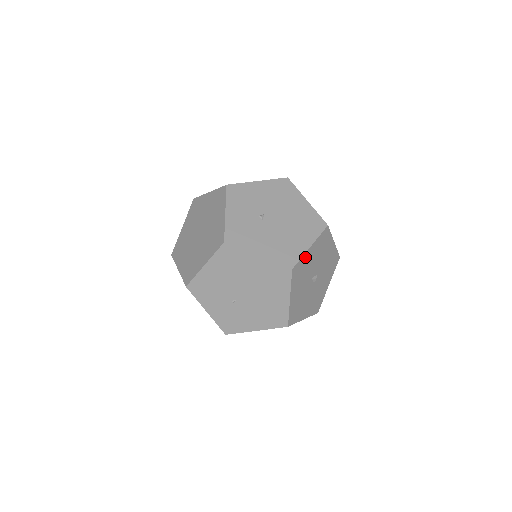
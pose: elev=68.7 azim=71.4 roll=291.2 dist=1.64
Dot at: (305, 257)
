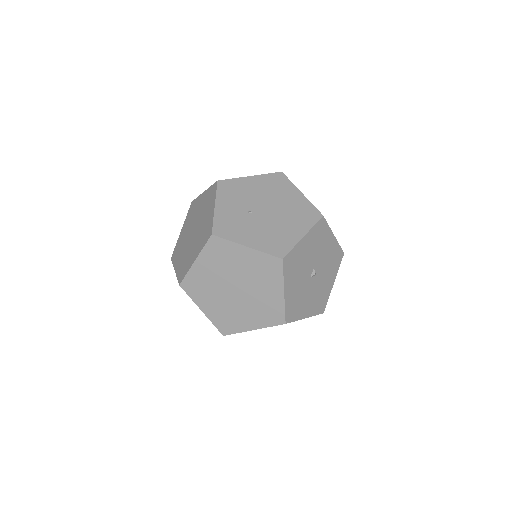
Dot at: (328, 233)
